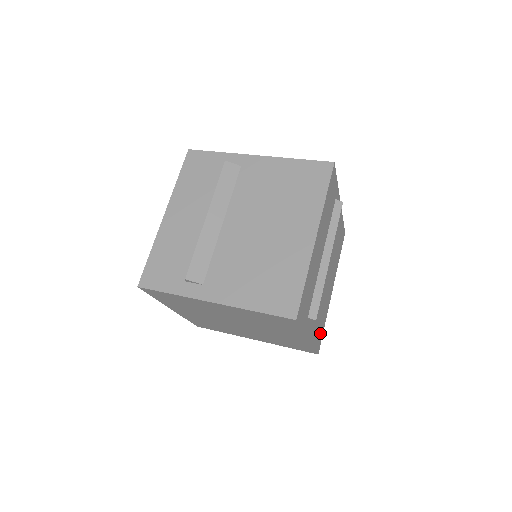
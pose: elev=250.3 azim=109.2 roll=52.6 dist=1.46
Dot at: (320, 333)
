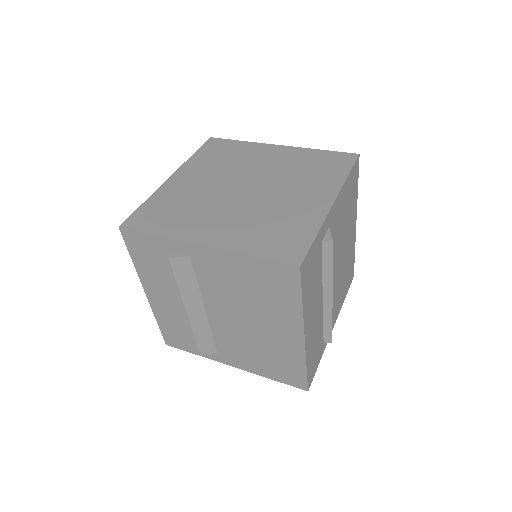
Dot at: (349, 274)
